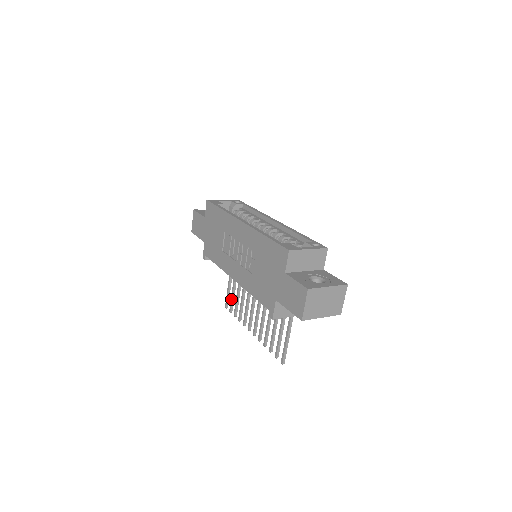
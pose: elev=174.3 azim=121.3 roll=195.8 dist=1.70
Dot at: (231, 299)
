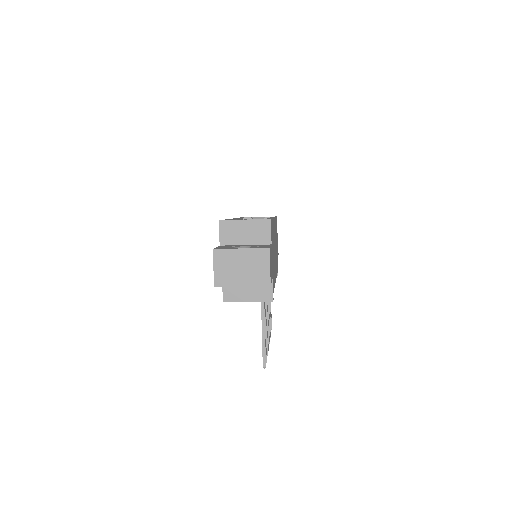
Dot at: occluded
